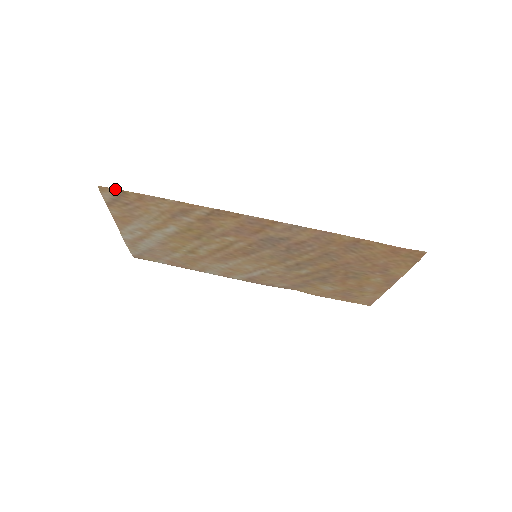
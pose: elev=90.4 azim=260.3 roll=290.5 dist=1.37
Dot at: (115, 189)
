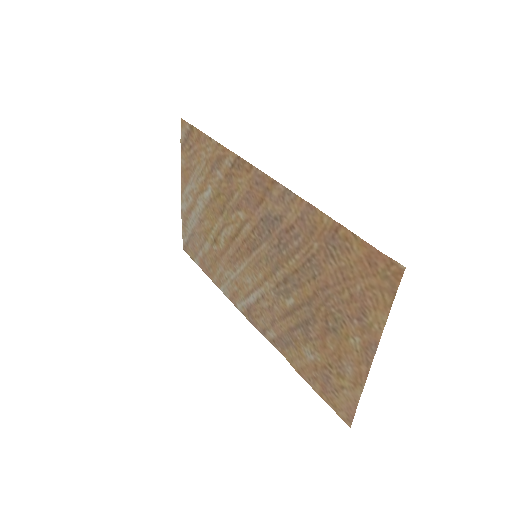
Dot at: (188, 123)
